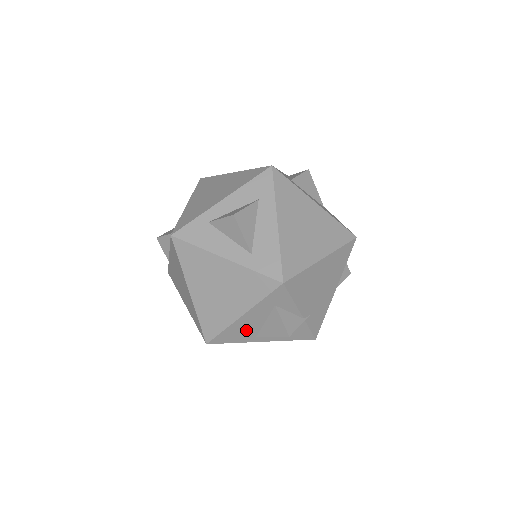
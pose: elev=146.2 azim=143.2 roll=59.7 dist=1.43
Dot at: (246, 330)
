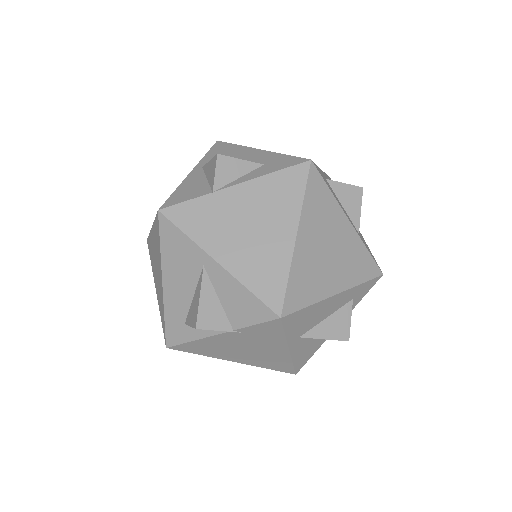
Dot at: (311, 319)
